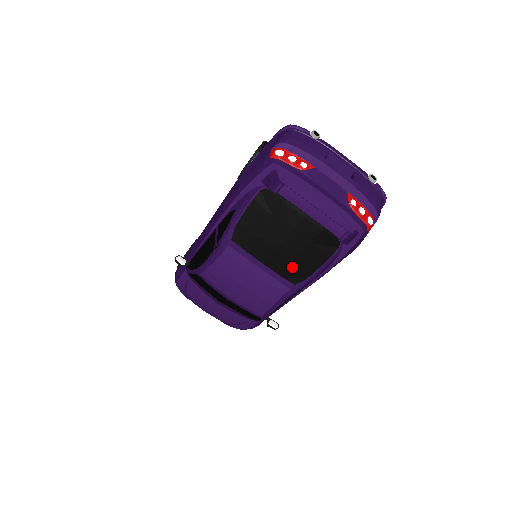
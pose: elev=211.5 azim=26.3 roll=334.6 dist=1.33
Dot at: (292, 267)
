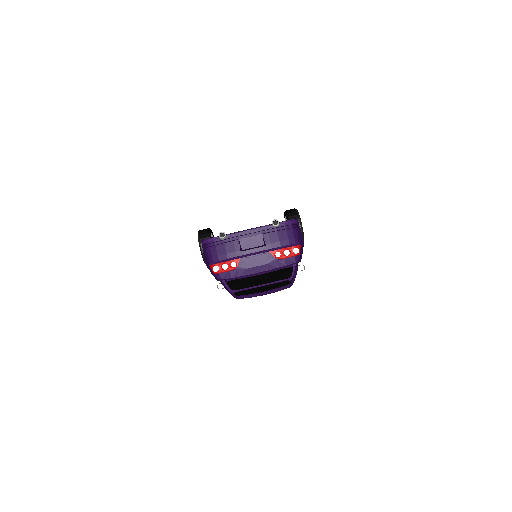
Dot at: (279, 284)
